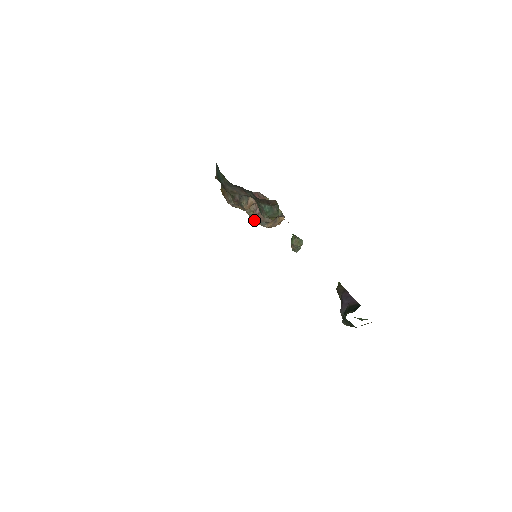
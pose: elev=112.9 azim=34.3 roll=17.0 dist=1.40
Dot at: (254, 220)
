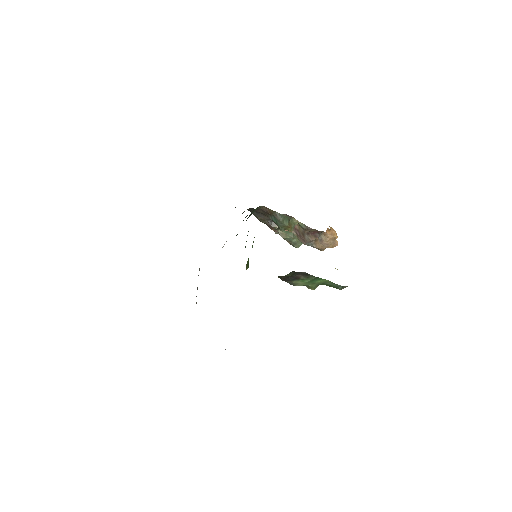
Dot at: occluded
